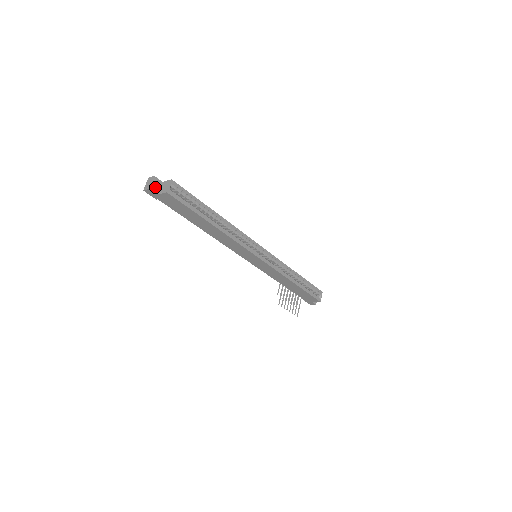
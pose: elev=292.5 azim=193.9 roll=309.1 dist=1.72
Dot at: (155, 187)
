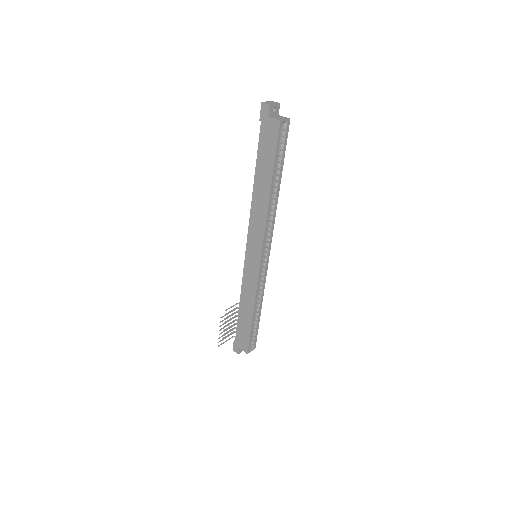
Dot at: (271, 111)
